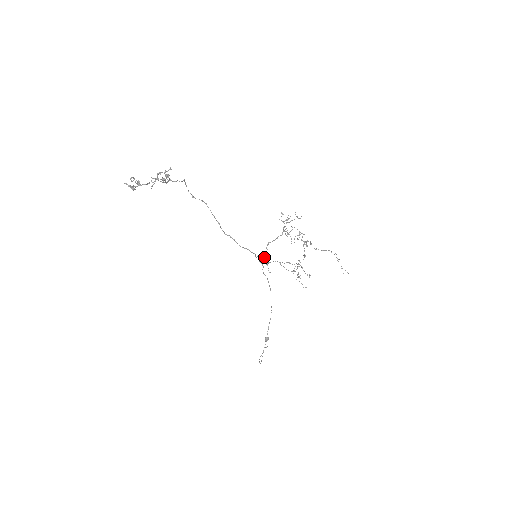
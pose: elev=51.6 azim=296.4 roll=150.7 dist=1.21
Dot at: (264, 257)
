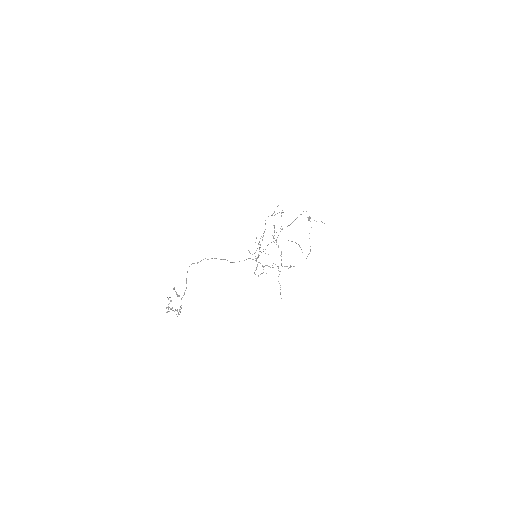
Dot at: (258, 276)
